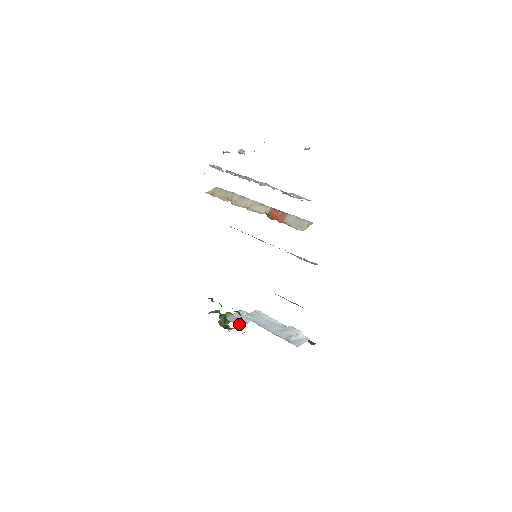
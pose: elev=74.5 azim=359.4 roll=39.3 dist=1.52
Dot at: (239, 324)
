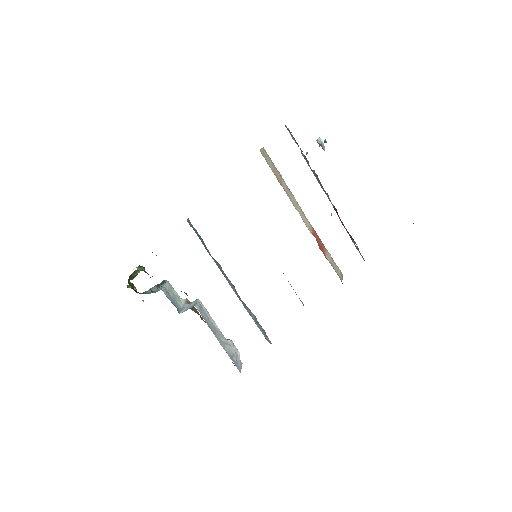
Dot at: (177, 307)
